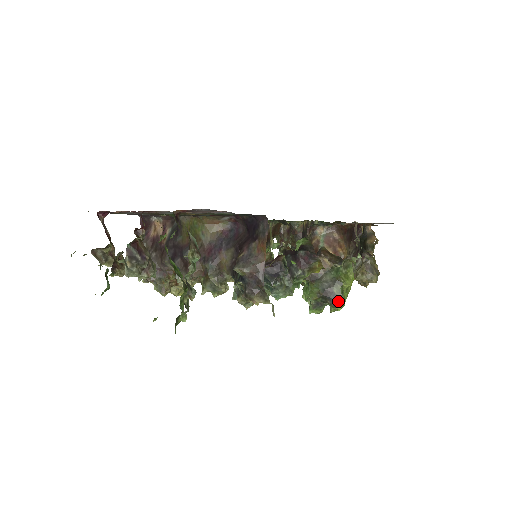
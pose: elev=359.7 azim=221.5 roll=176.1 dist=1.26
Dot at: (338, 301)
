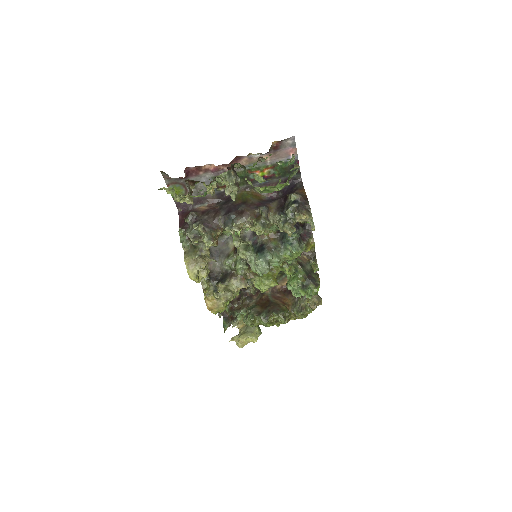
Dot at: (317, 282)
